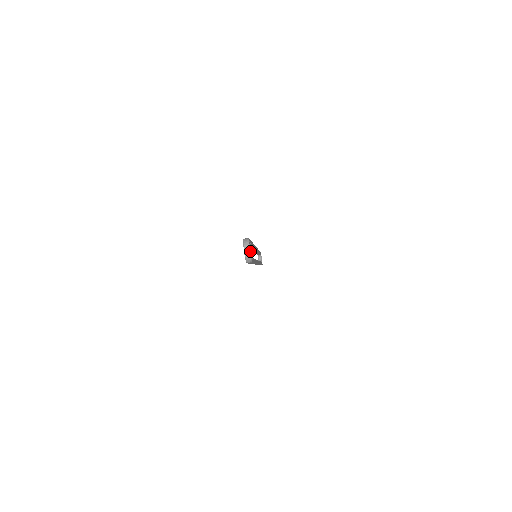
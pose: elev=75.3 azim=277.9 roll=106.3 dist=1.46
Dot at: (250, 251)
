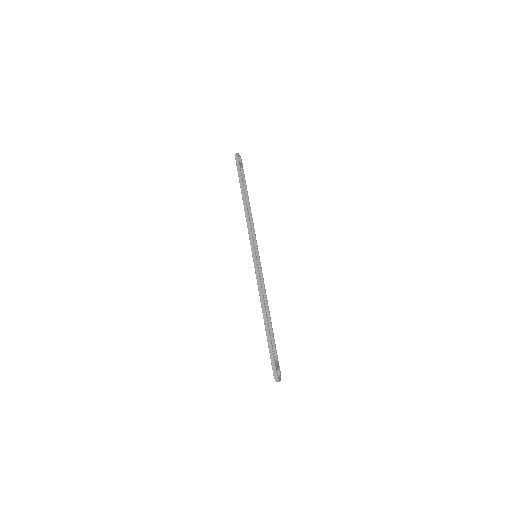
Dot at: occluded
